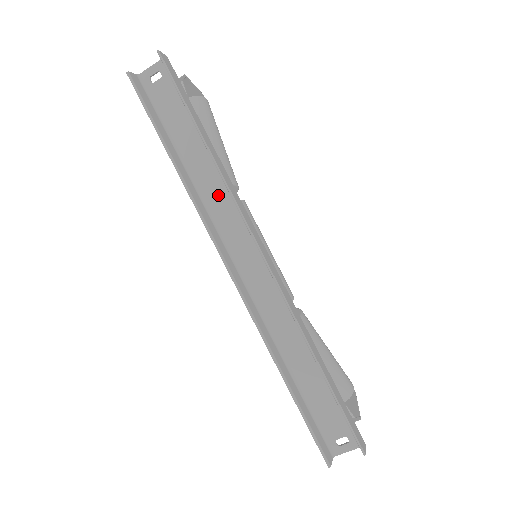
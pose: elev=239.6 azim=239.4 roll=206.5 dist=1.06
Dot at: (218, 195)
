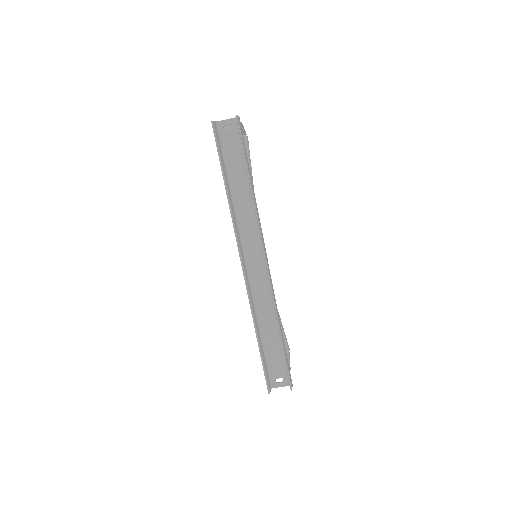
Dot at: (247, 215)
